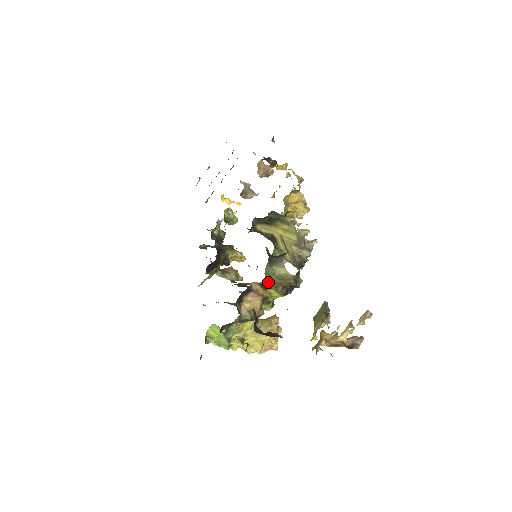
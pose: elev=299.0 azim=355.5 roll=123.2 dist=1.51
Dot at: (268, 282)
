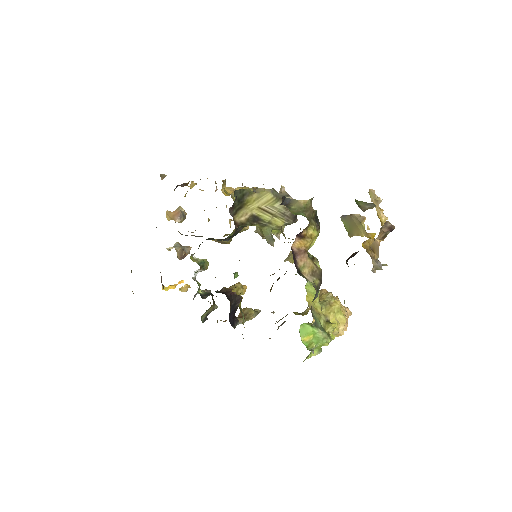
Dot at: (304, 216)
